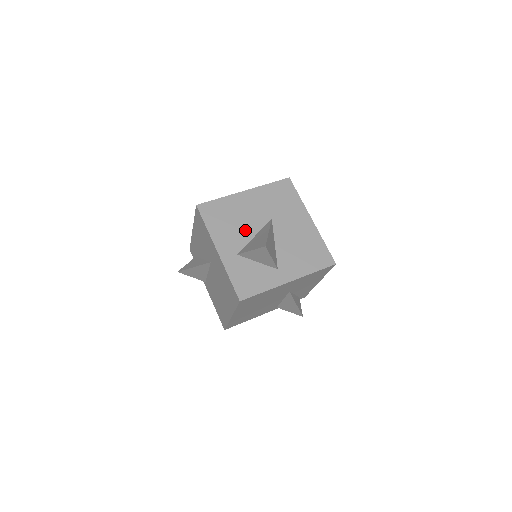
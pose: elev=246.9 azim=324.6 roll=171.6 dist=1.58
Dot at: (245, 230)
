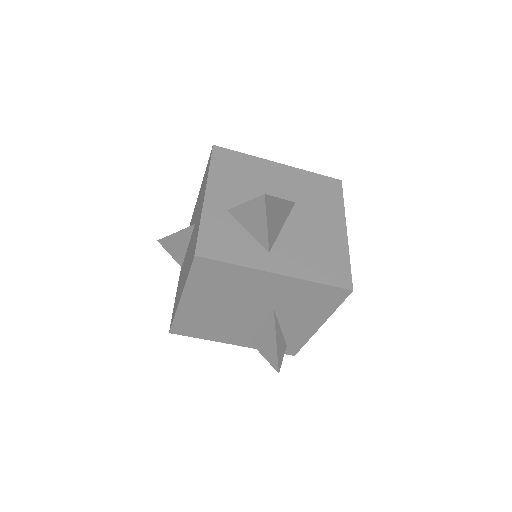
Dot at: (254, 194)
